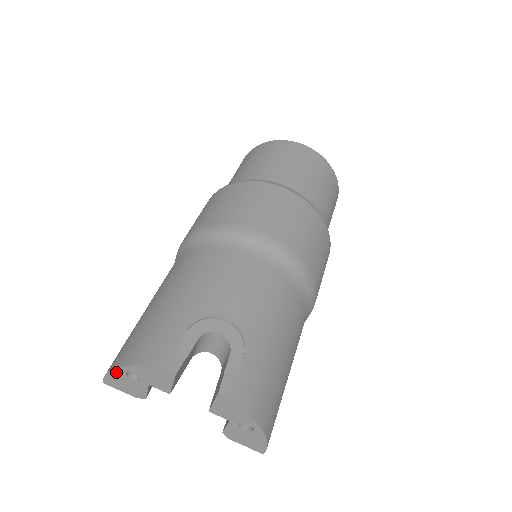
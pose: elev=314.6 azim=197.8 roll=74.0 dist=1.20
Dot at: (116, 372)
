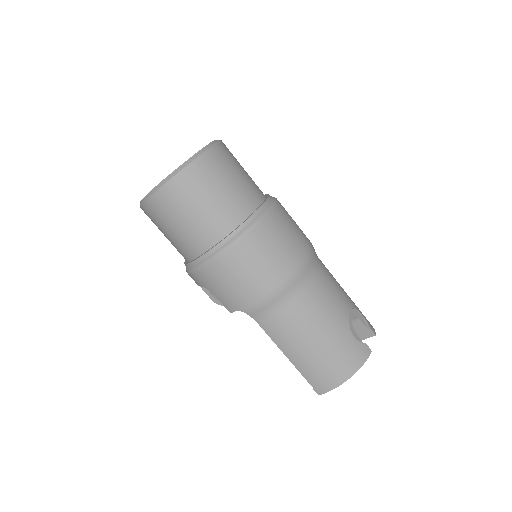
Dot at: (340, 384)
